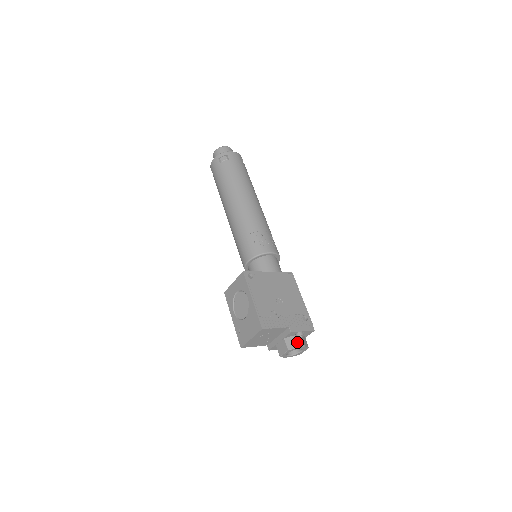
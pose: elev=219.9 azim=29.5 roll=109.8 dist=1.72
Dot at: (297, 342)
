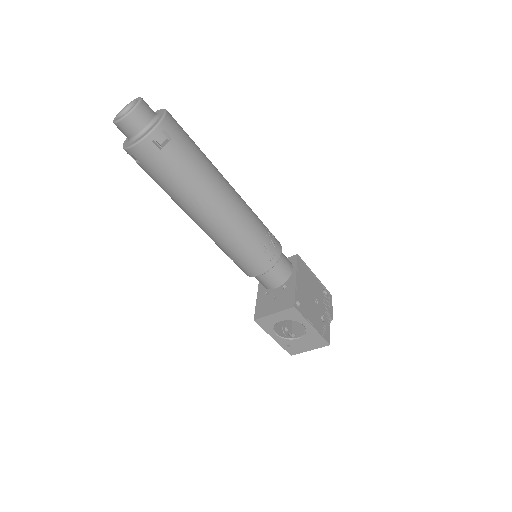
Dot at: occluded
